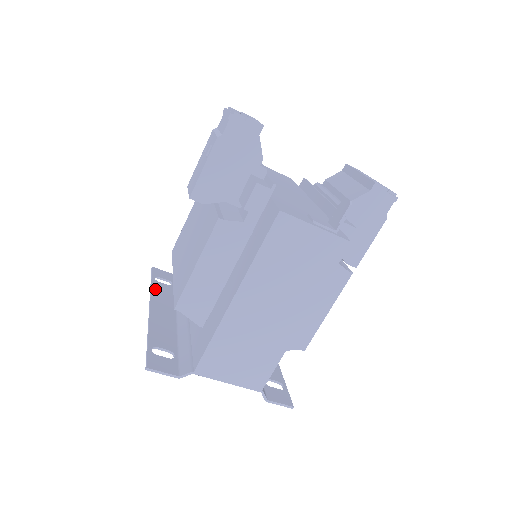
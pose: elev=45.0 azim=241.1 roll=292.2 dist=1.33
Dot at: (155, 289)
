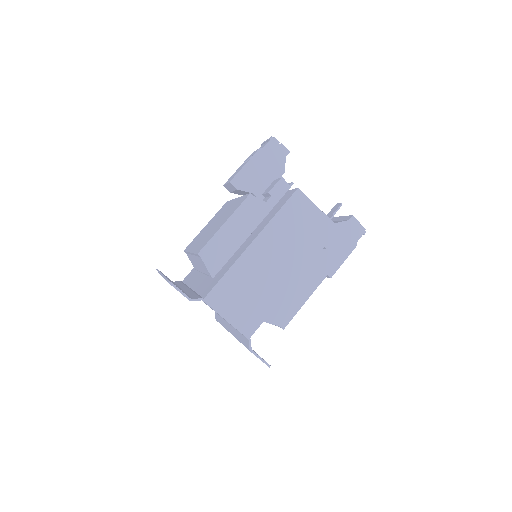
Dot at: occluded
